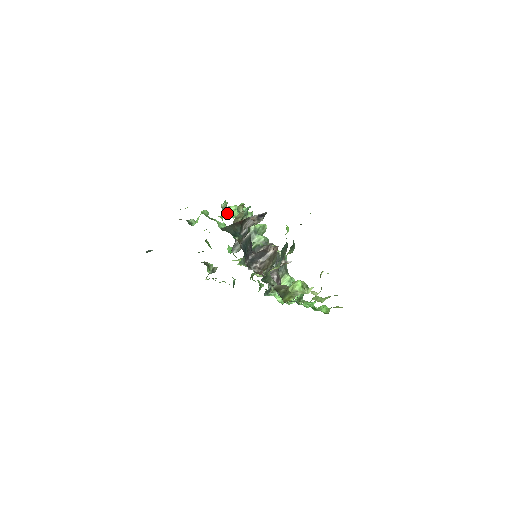
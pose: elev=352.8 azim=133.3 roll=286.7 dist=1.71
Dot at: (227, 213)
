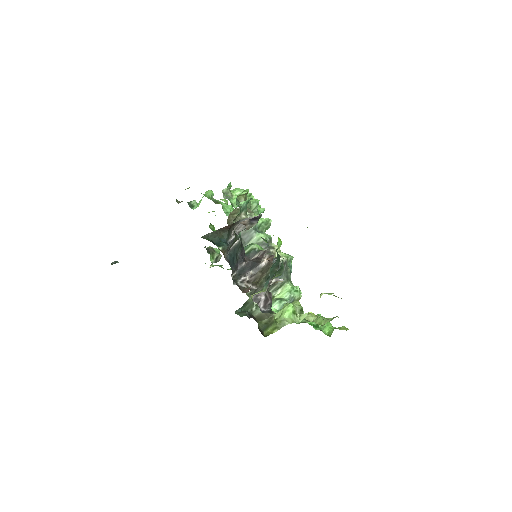
Dot at: (229, 200)
